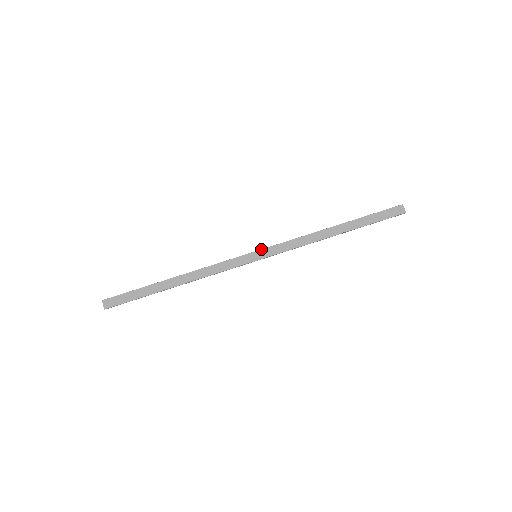
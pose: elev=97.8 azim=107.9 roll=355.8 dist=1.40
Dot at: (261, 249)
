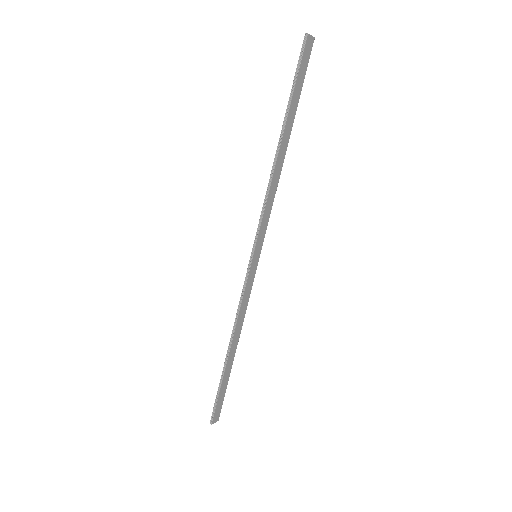
Dot at: (255, 249)
